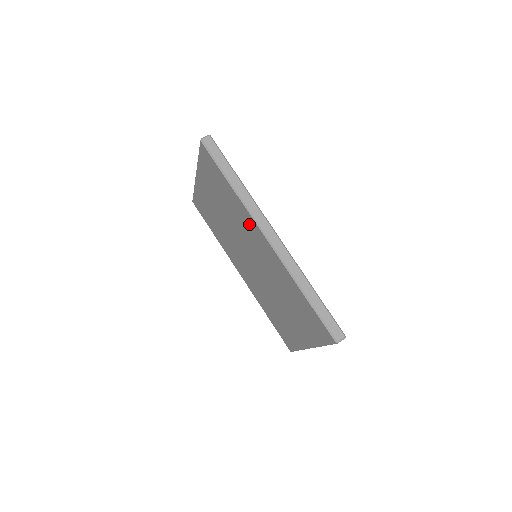
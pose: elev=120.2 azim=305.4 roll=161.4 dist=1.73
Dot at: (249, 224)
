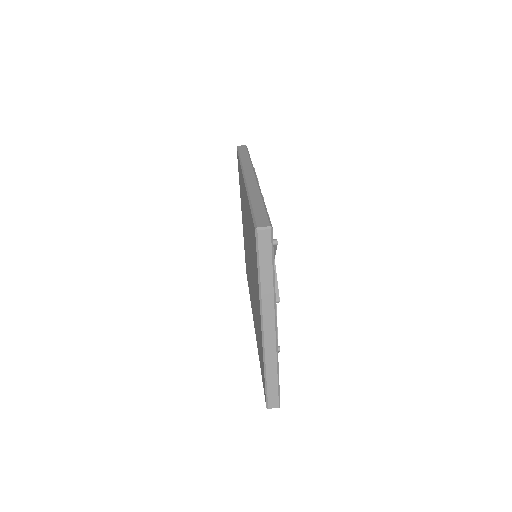
Dot at: occluded
